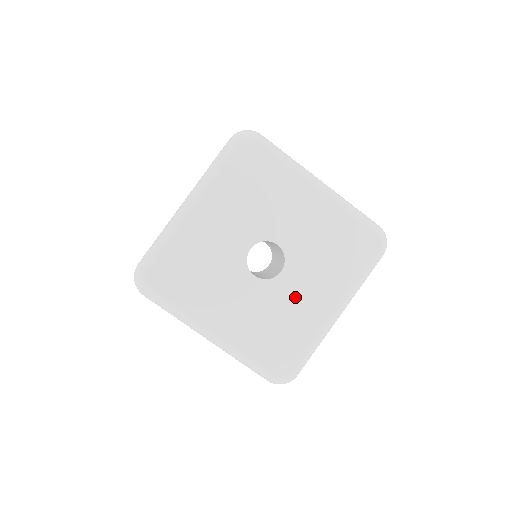
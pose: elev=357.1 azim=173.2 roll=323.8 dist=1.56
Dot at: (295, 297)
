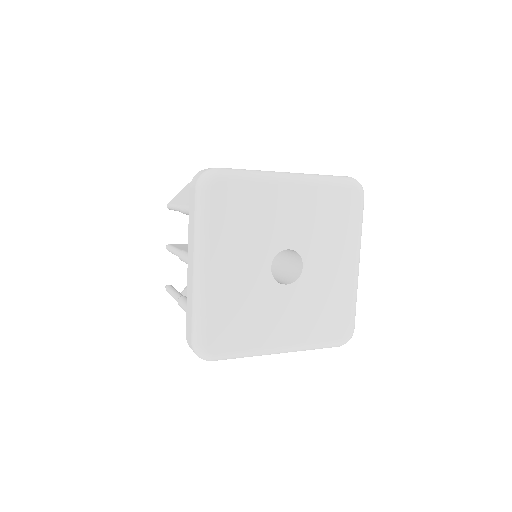
Dot at: (323, 277)
